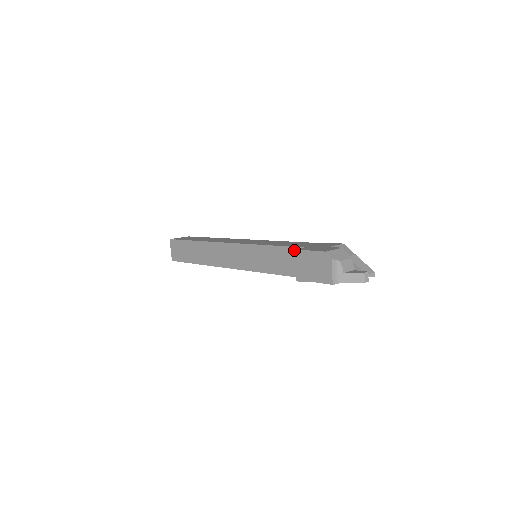
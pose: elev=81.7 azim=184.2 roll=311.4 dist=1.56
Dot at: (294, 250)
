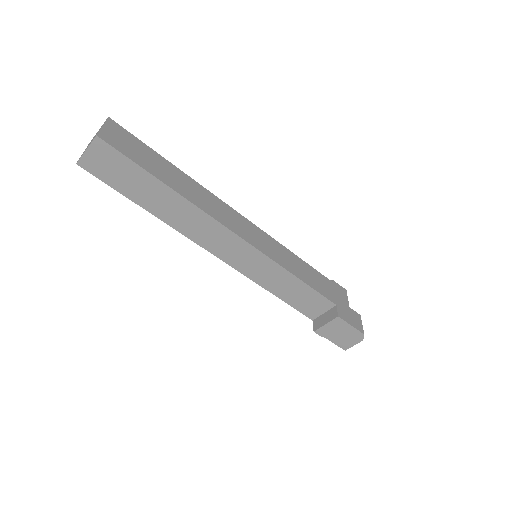
Dot at: (338, 317)
